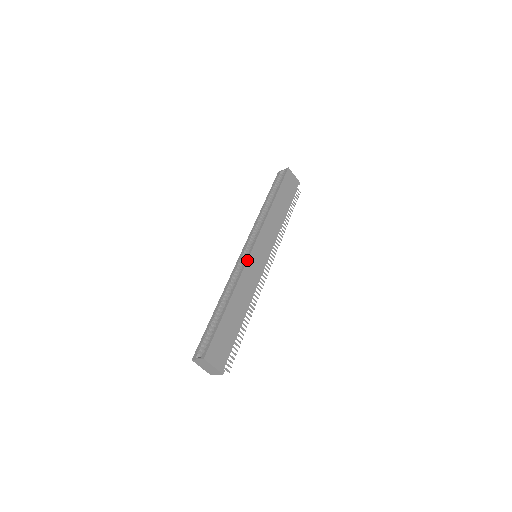
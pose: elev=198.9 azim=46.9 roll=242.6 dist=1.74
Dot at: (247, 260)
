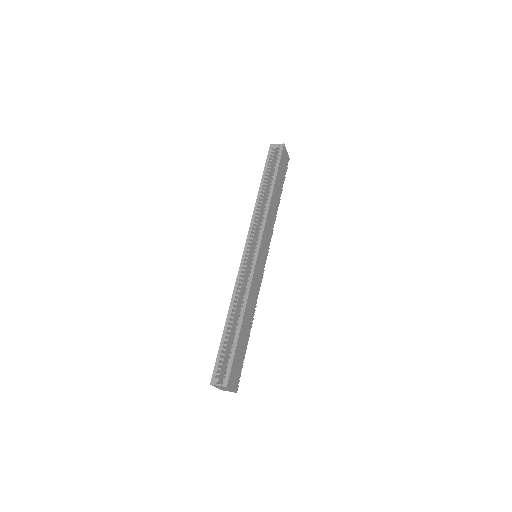
Dot at: (254, 268)
